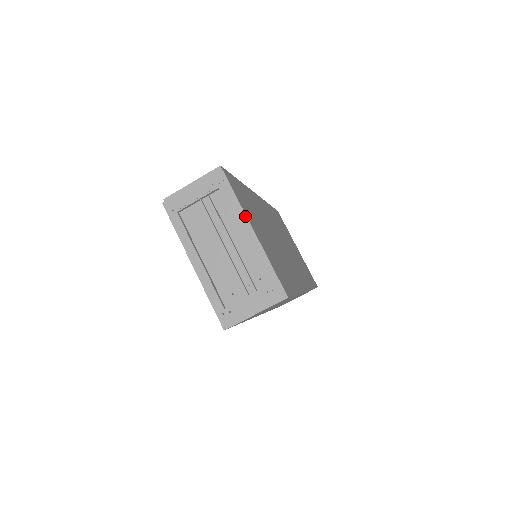
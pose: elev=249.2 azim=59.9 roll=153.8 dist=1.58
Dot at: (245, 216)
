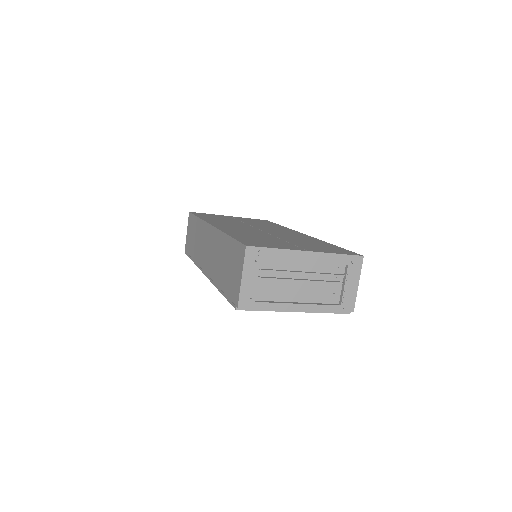
Dot at: (295, 251)
